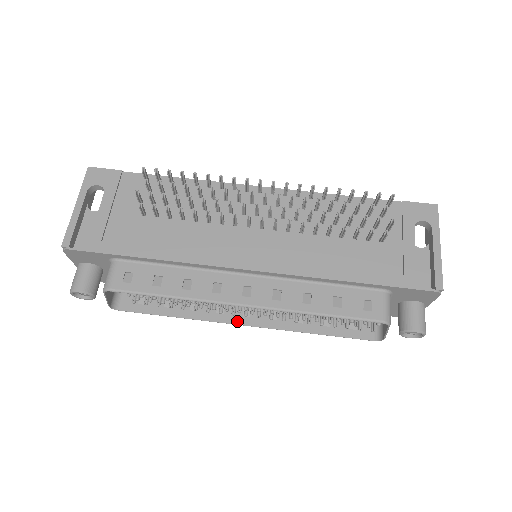
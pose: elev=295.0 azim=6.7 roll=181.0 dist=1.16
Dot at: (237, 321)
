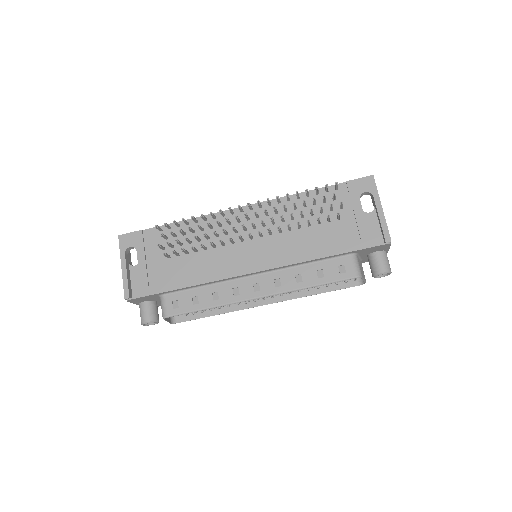
Dot at: (259, 303)
